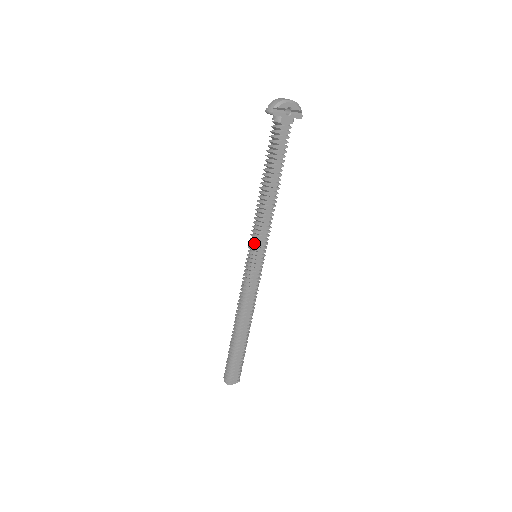
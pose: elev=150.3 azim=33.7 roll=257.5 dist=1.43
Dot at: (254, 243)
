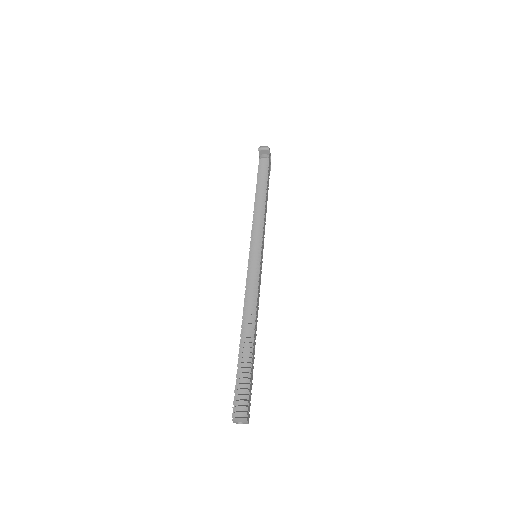
Dot at: (258, 239)
